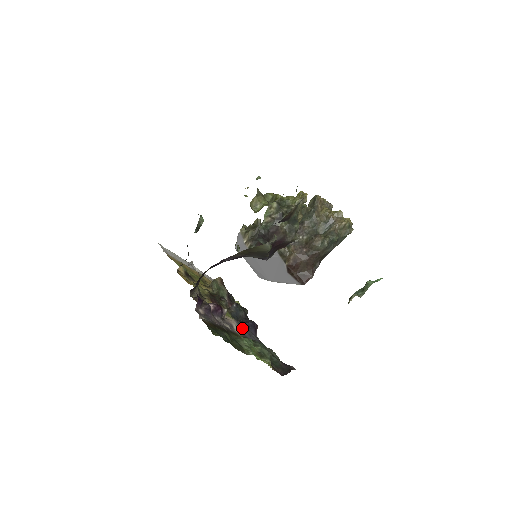
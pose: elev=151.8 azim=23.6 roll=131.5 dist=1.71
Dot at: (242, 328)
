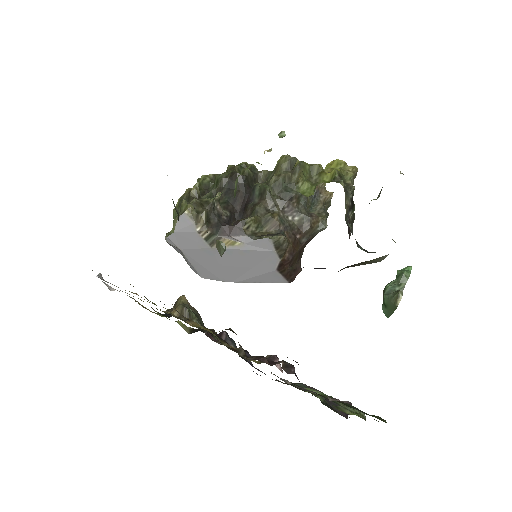
Dot at: occluded
